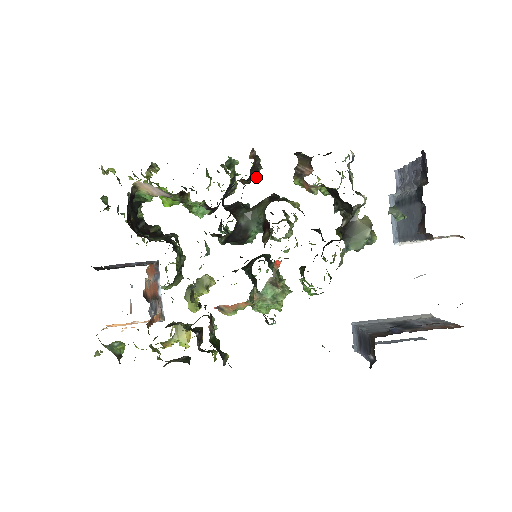
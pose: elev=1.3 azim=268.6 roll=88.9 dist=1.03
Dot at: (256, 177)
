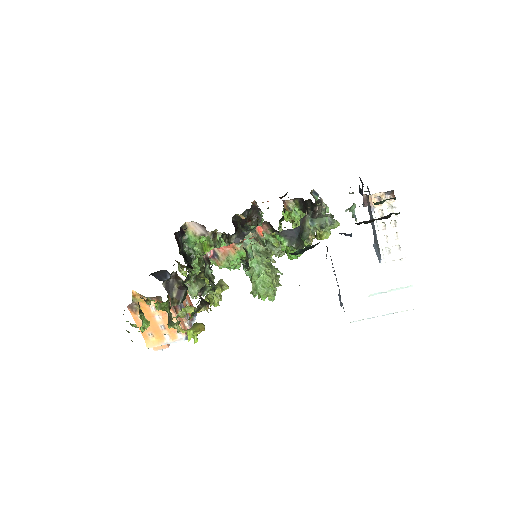
Dot at: (258, 217)
